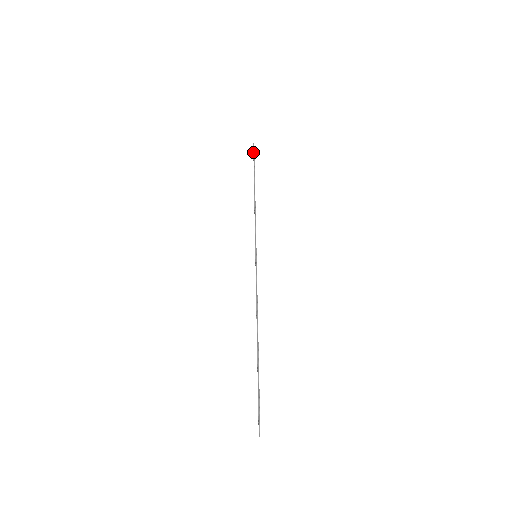
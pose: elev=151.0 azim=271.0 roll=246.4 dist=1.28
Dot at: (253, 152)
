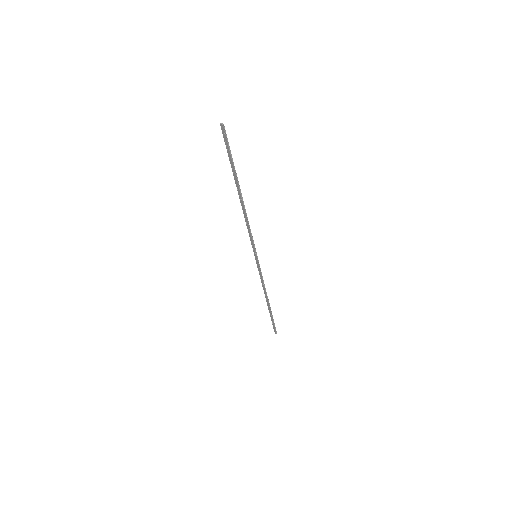
Dot at: (227, 142)
